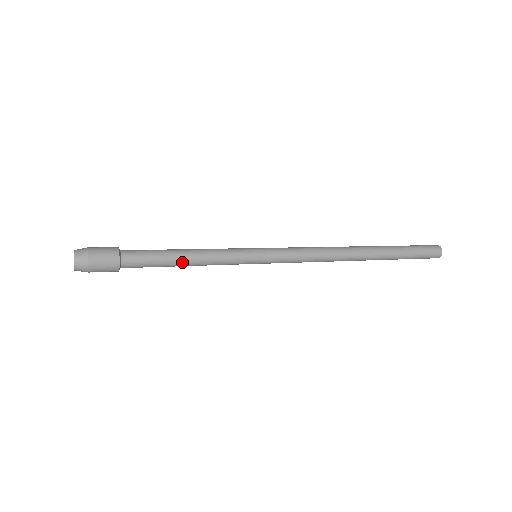
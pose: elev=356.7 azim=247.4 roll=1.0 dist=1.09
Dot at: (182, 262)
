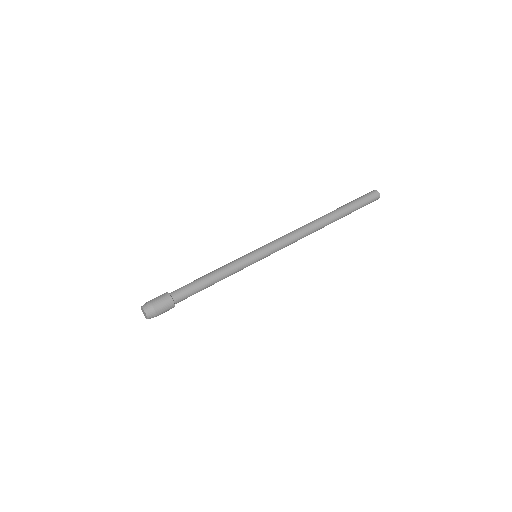
Dot at: (211, 283)
